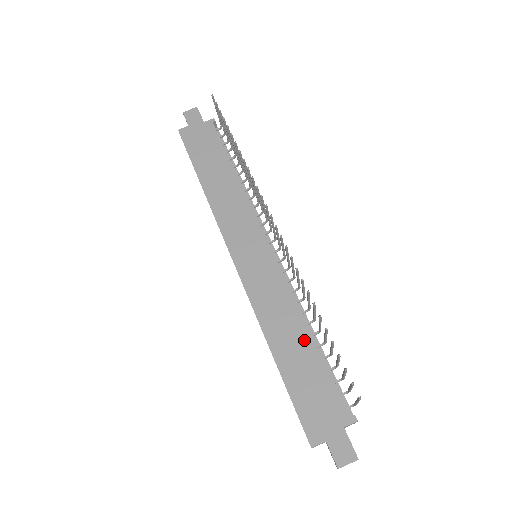
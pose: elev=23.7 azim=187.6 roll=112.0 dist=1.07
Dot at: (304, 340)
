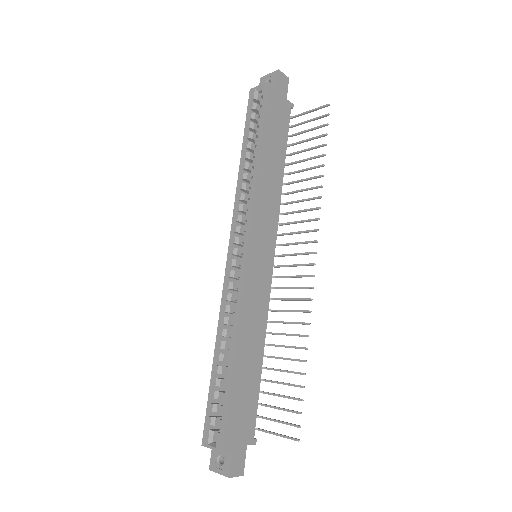
Dot at: (257, 358)
